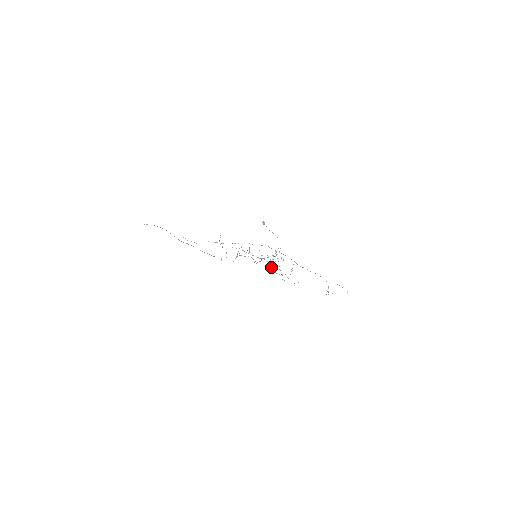
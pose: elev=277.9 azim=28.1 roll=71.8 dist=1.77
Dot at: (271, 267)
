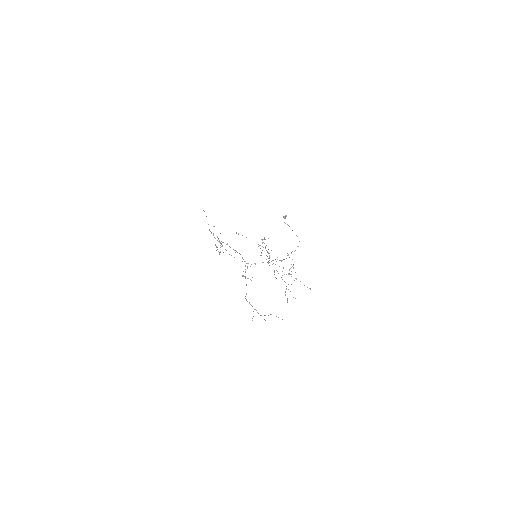
Dot at: (278, 273)
